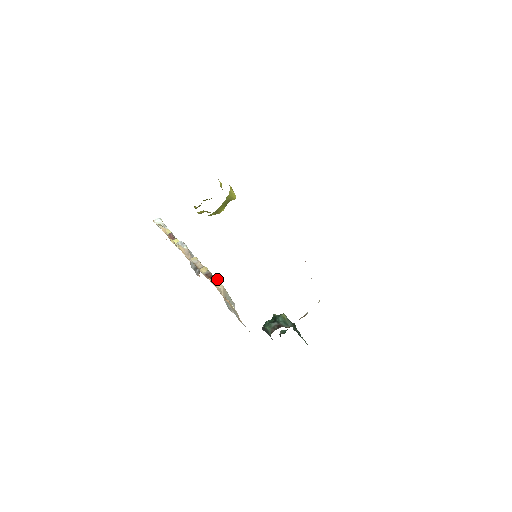
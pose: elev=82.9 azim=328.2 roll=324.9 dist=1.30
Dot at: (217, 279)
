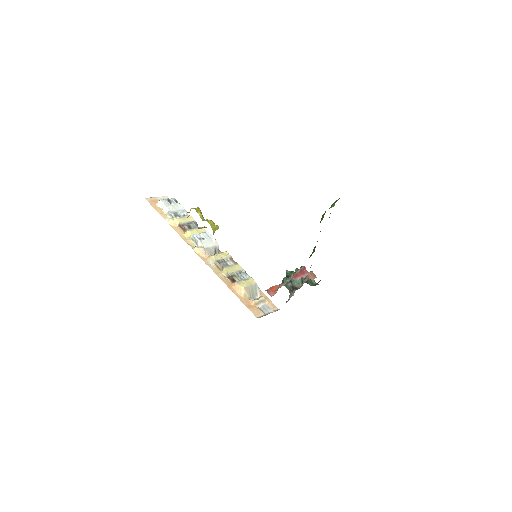
Dot at: (238, 284)
